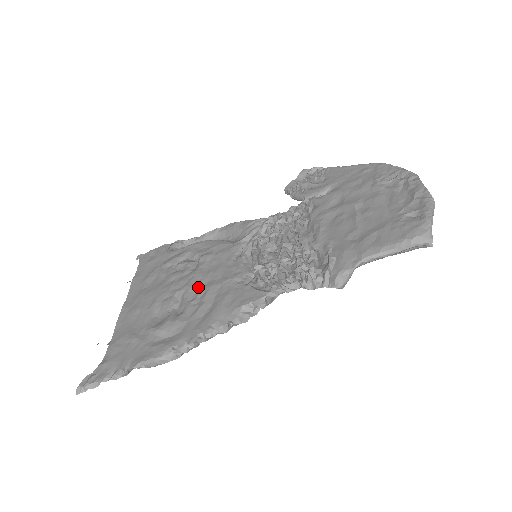
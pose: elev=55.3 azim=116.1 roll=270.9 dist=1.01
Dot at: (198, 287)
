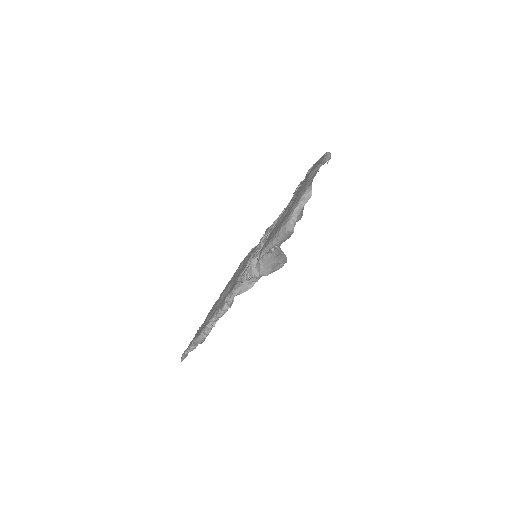
Dot at: occluded
